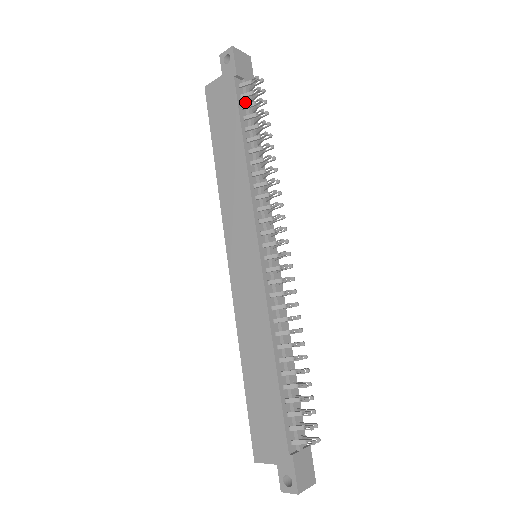
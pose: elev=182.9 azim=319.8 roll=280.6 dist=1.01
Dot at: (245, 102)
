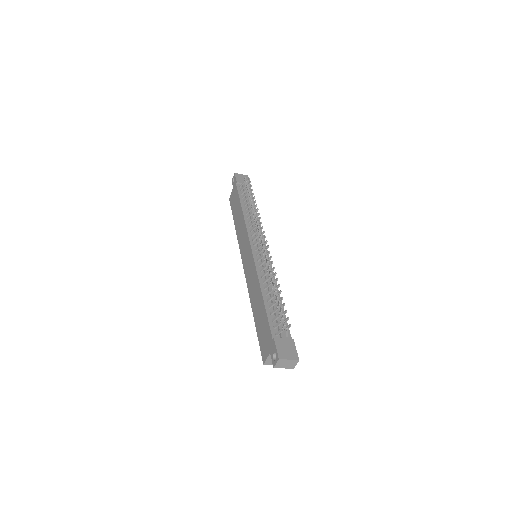
Dot at: occluded
